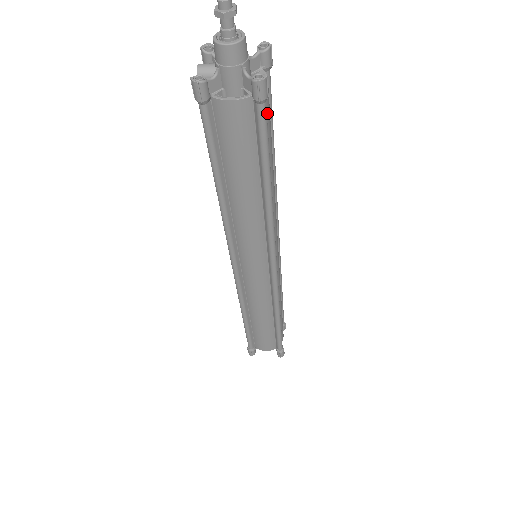
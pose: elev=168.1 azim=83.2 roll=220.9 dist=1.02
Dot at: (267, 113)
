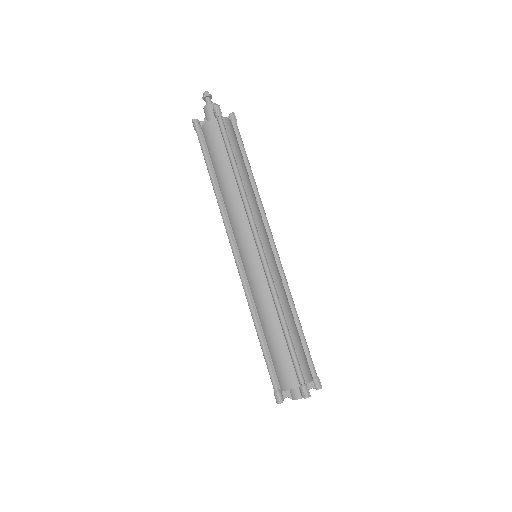
Dot at: (230, 131)
